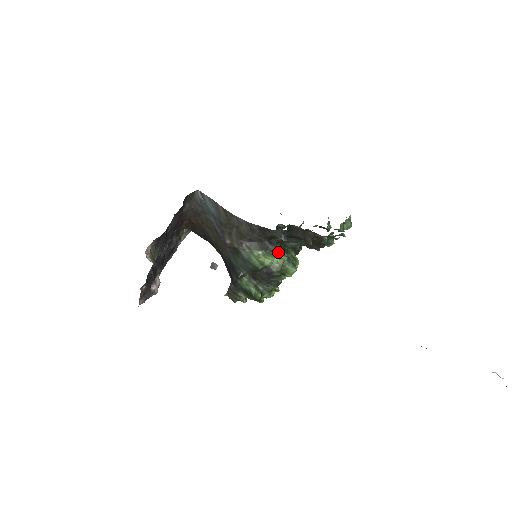
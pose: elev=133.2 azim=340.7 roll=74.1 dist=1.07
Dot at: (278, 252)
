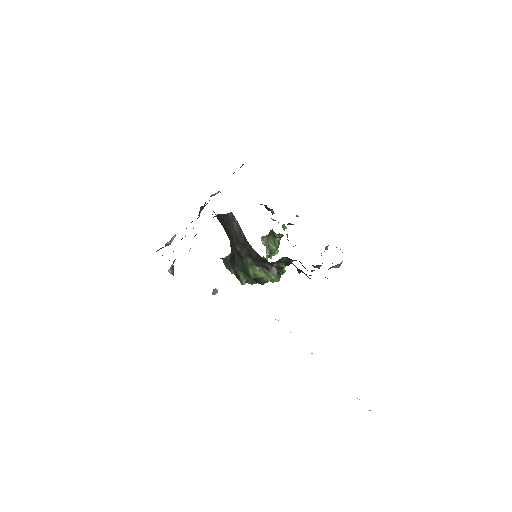
Dot at: (271, 272)
